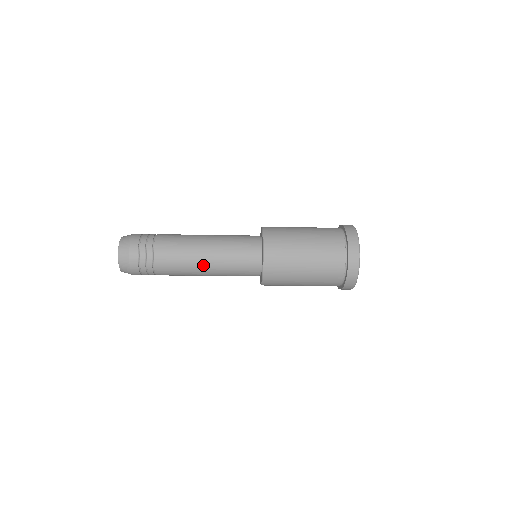
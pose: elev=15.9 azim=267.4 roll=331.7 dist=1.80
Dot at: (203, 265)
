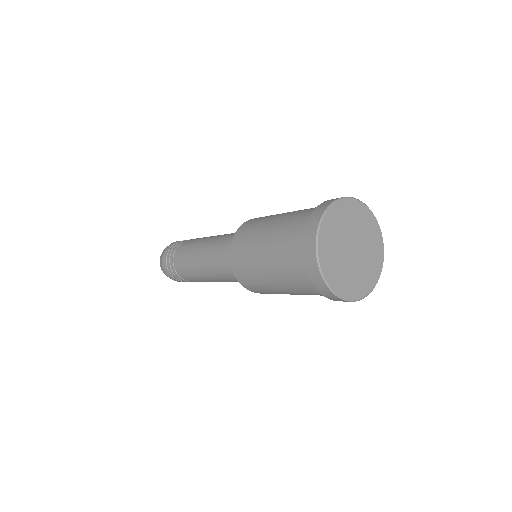
Dot at: (200, 264)
